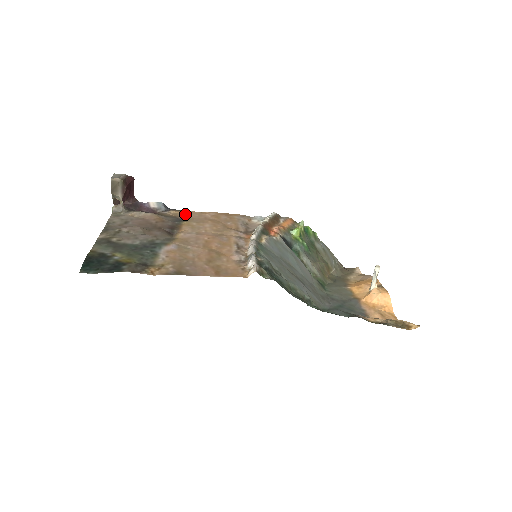
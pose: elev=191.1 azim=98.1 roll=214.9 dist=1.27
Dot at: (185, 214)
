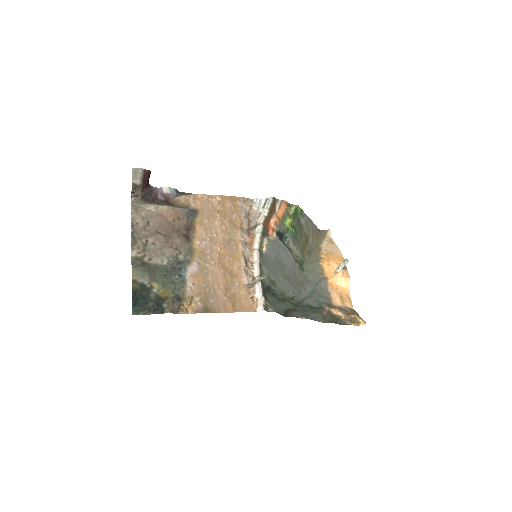
Dot at: (195, 201)
